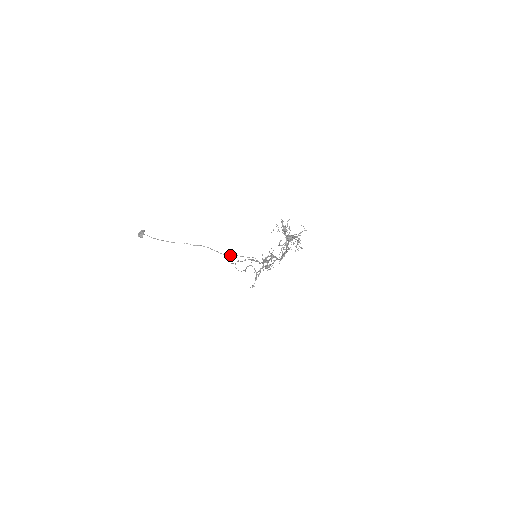
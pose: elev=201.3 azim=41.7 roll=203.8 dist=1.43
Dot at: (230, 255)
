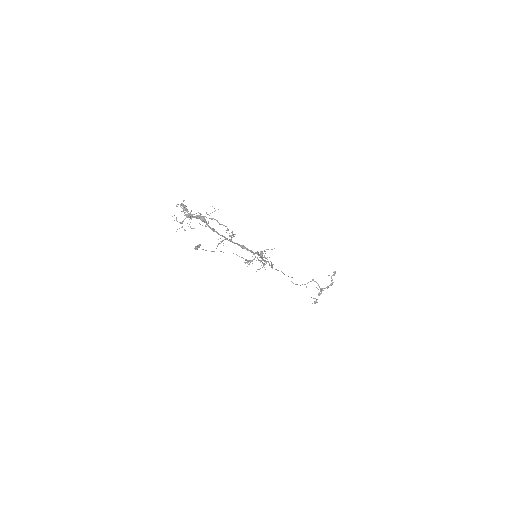
Dot at: occluded
